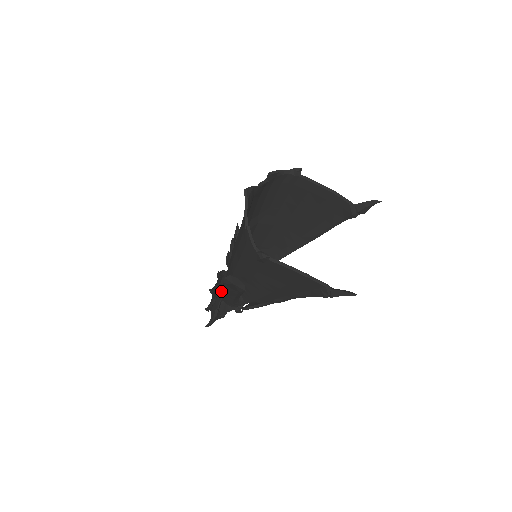
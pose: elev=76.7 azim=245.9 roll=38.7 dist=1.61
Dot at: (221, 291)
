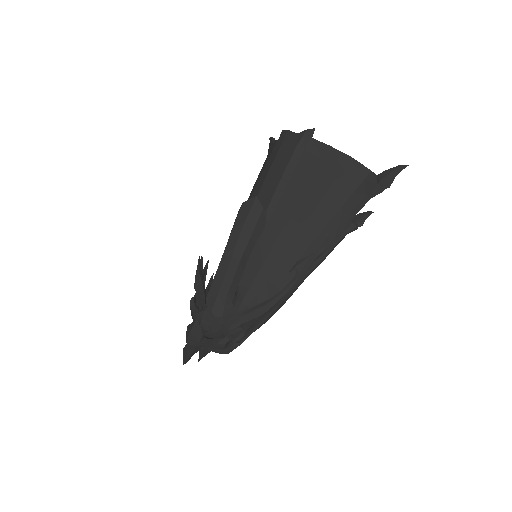
Dot at: occluded
